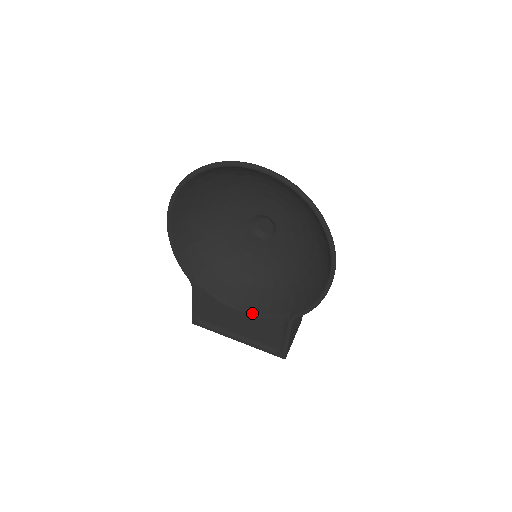
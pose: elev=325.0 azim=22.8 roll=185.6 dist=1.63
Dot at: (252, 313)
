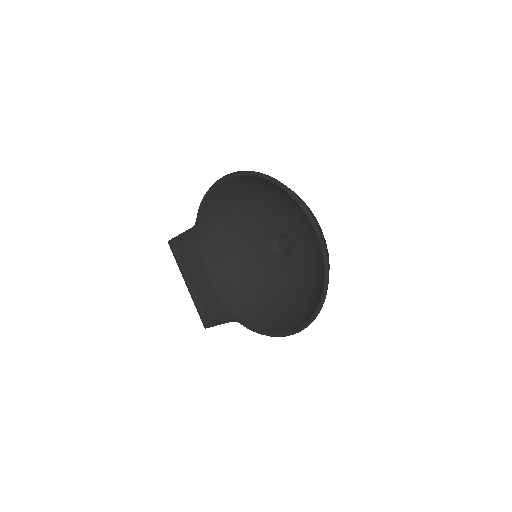
Dot at: (215, 285)
